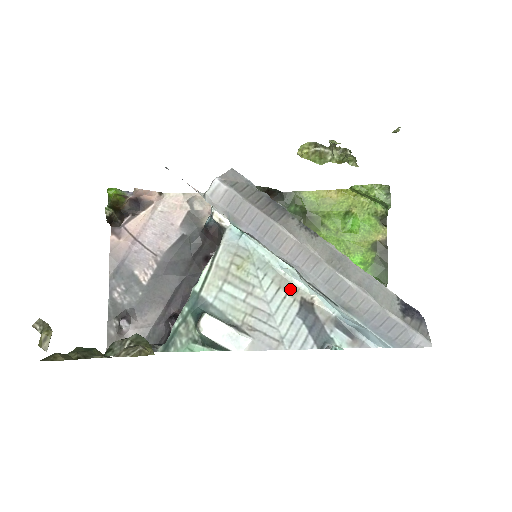
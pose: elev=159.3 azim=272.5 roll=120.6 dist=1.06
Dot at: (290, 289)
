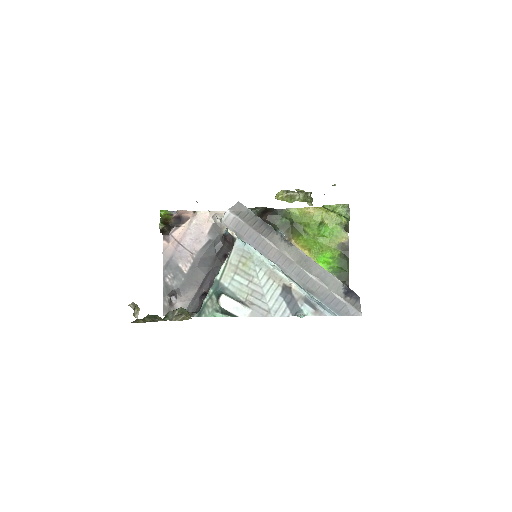
Dot at: (276, 278)
